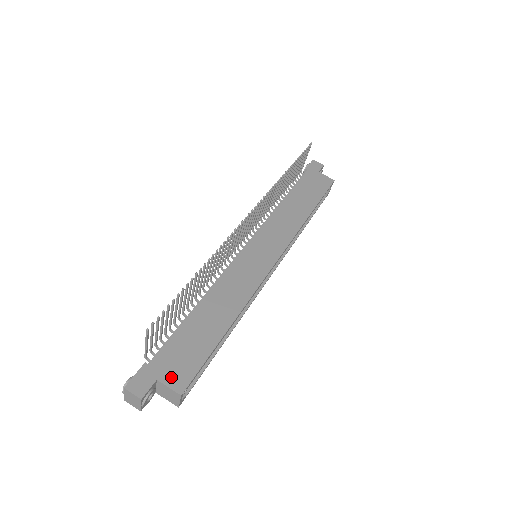
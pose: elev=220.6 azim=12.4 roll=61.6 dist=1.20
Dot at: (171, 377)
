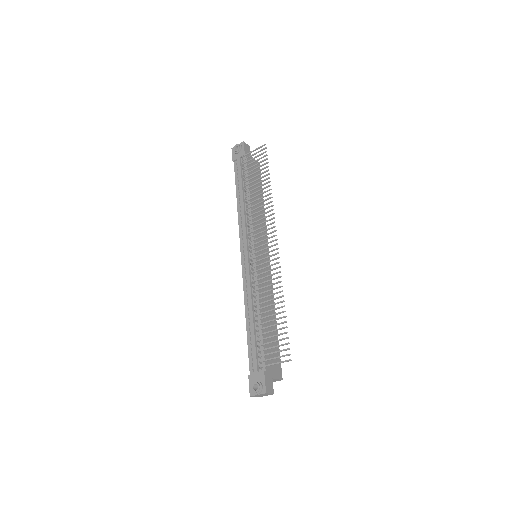
Dot at: (275, 372)
